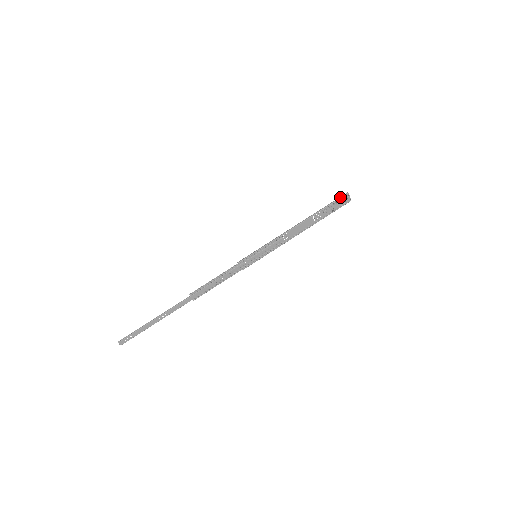
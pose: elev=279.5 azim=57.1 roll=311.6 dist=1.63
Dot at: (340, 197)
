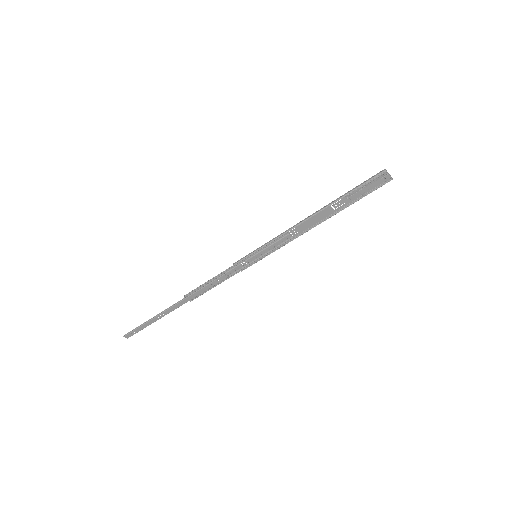
Dot at: (372, 177)
